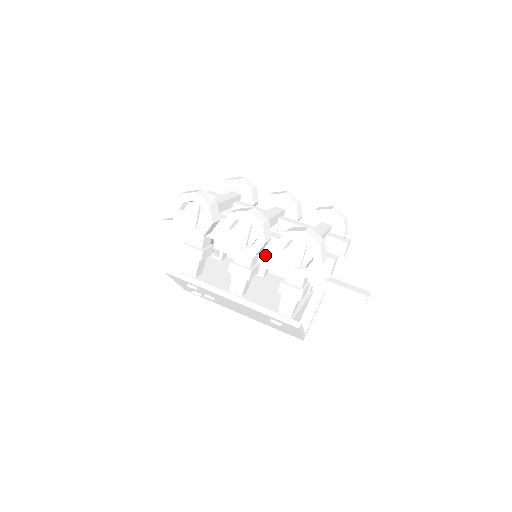
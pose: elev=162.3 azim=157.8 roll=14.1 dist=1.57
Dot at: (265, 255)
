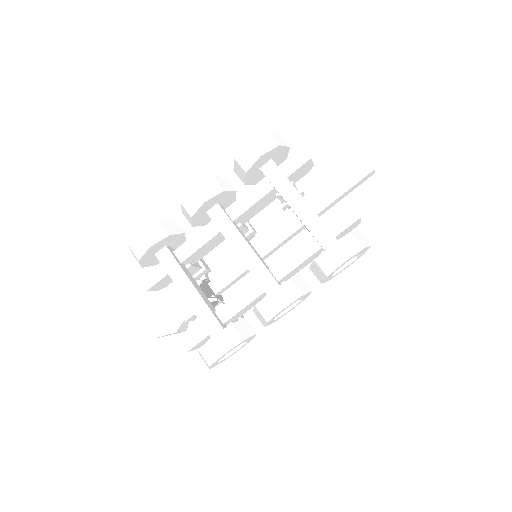
Dot at: occluded
